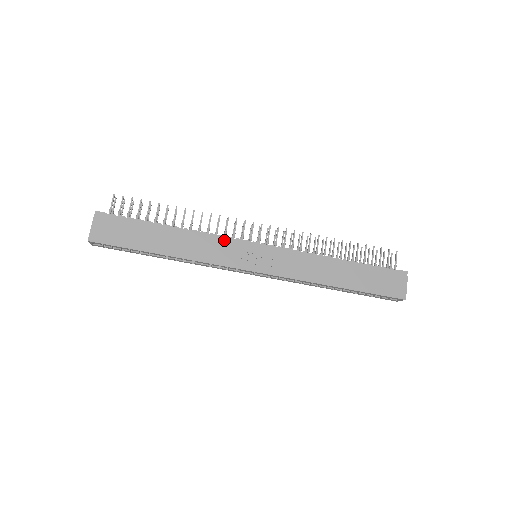
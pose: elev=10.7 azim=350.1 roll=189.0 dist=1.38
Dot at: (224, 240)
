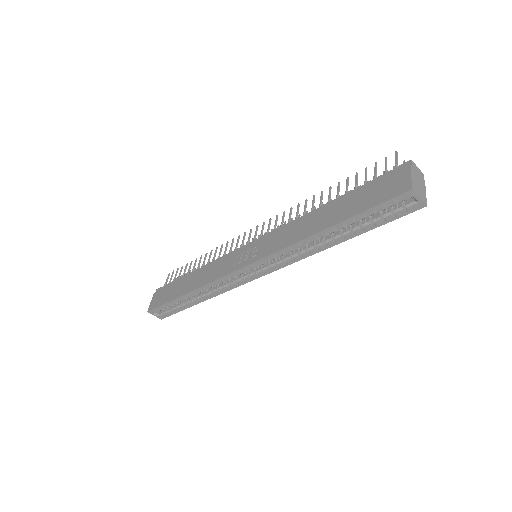
Dot at: (226, 257)
